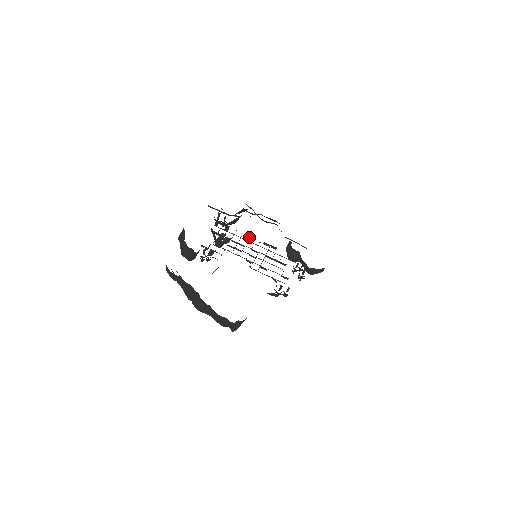
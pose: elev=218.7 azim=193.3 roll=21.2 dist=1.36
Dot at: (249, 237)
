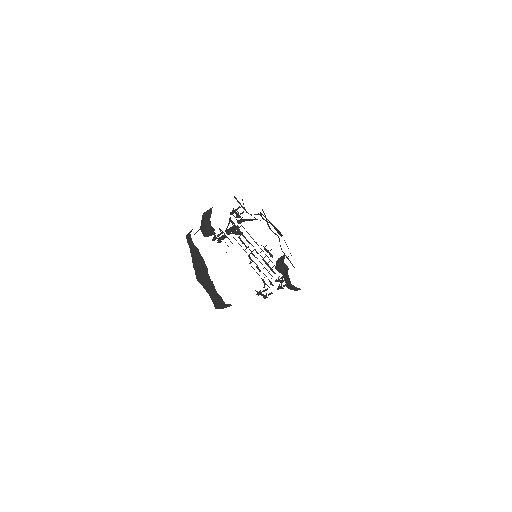
Dot at: occluded
